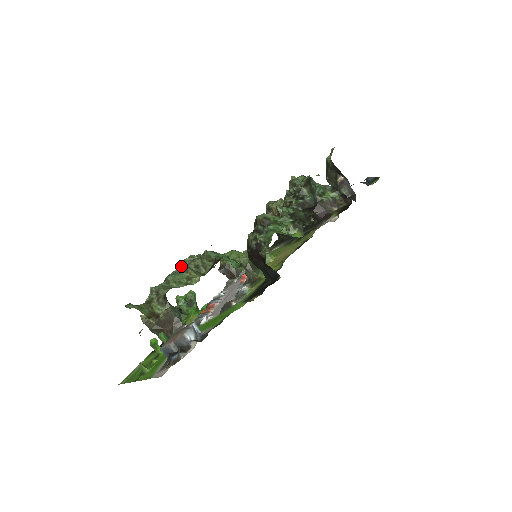
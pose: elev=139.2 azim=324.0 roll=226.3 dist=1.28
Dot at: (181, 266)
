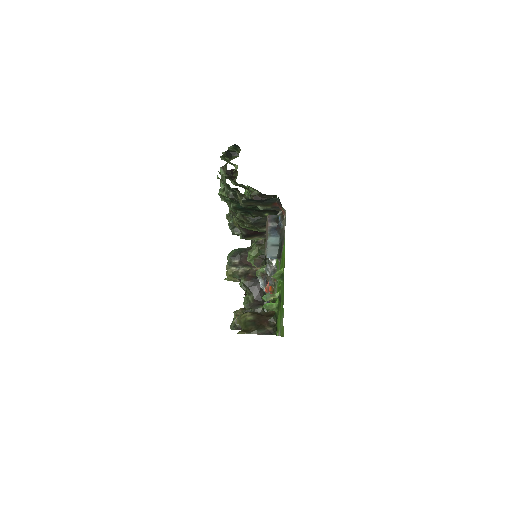
Dot at: occluded
